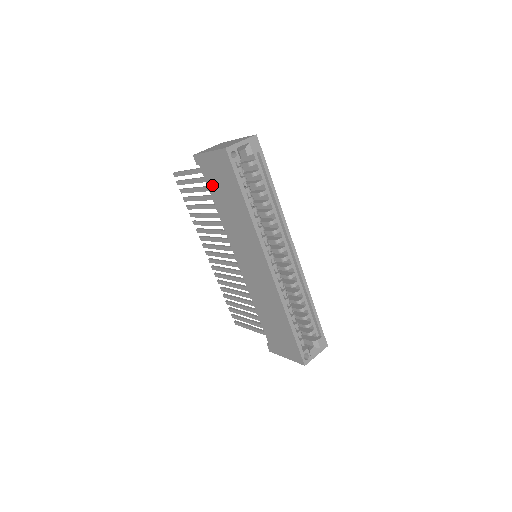
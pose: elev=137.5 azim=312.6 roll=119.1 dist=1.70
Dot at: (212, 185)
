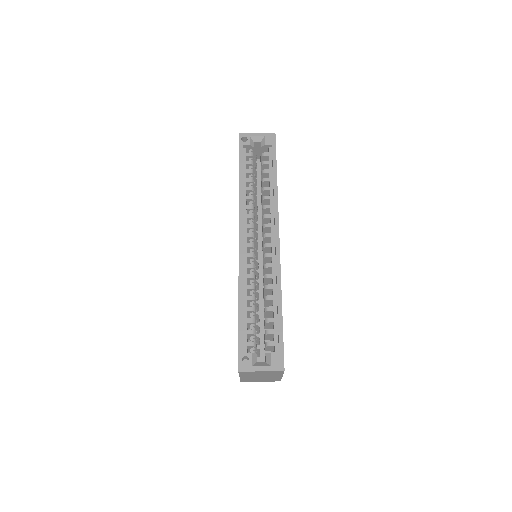
Dot at: occluded
